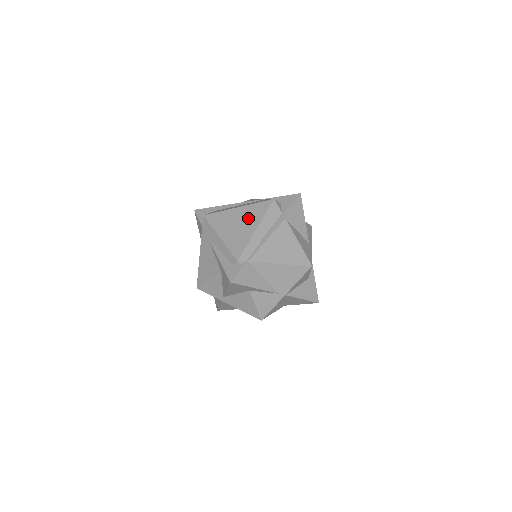
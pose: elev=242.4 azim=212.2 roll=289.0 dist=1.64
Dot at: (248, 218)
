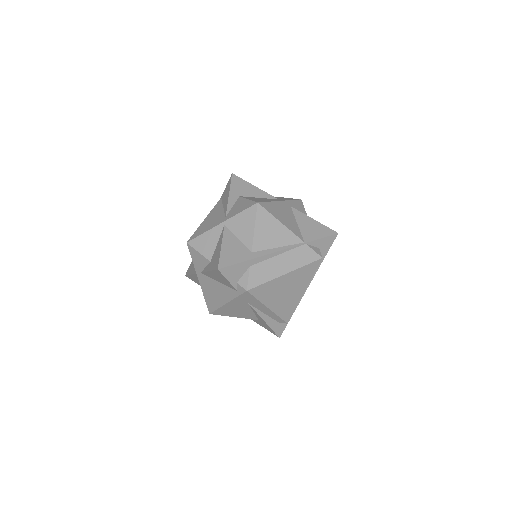
Dot at: (297, 284)
